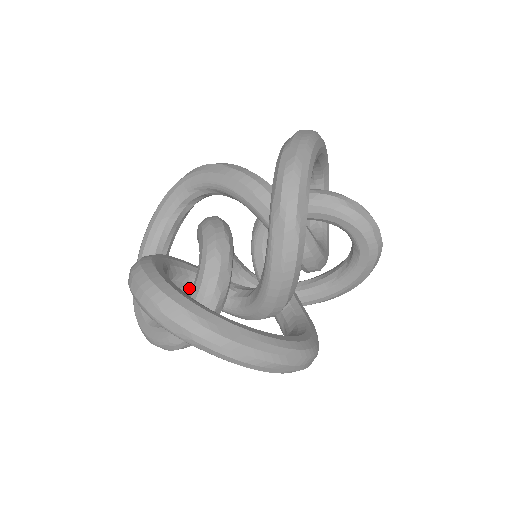
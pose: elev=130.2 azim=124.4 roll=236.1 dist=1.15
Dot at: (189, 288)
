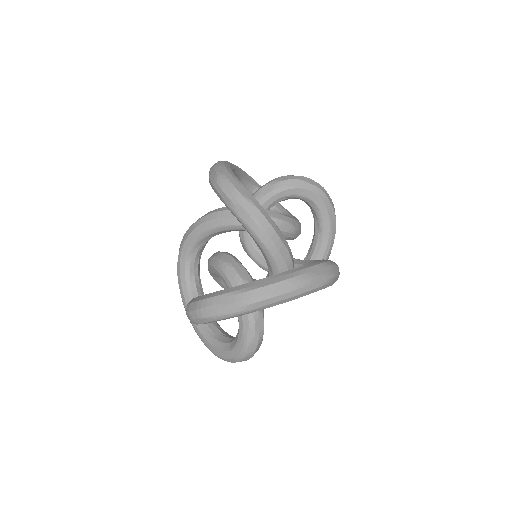
Dot at: occluded
